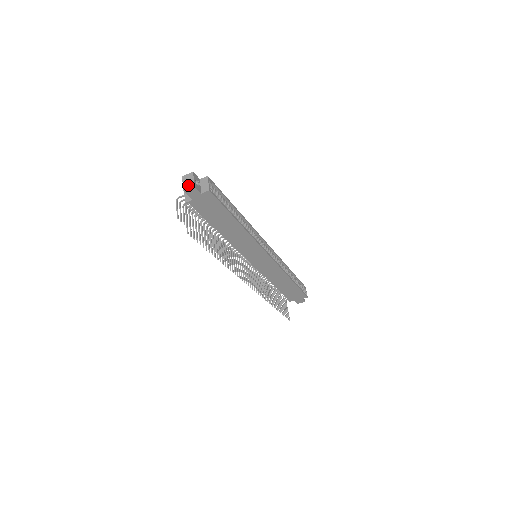
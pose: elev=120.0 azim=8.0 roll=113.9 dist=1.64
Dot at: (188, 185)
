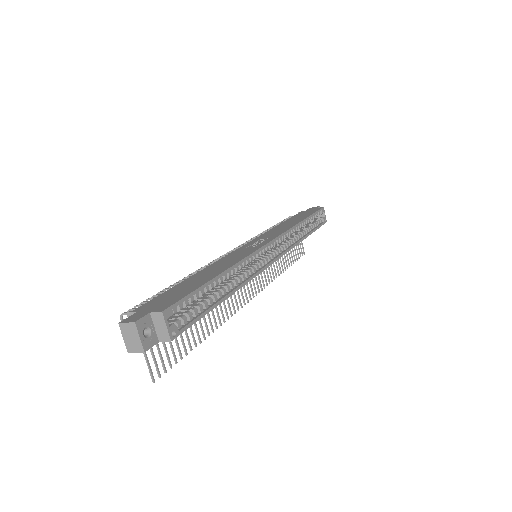
Dot at: (133, 346)
